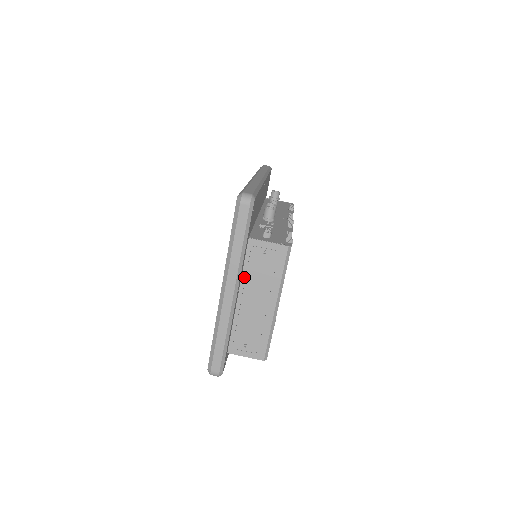
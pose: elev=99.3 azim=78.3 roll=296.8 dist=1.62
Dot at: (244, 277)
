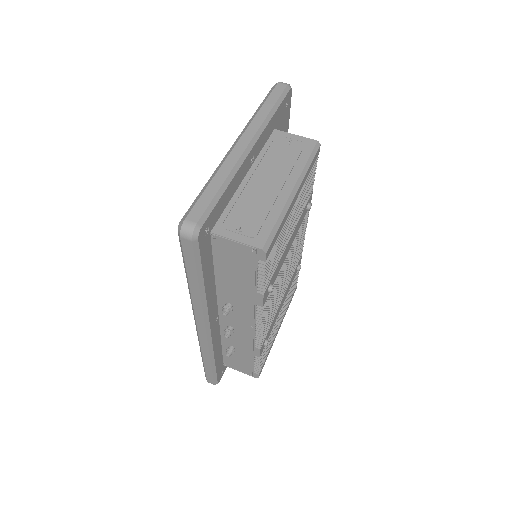
Dot at: (260, 158)
